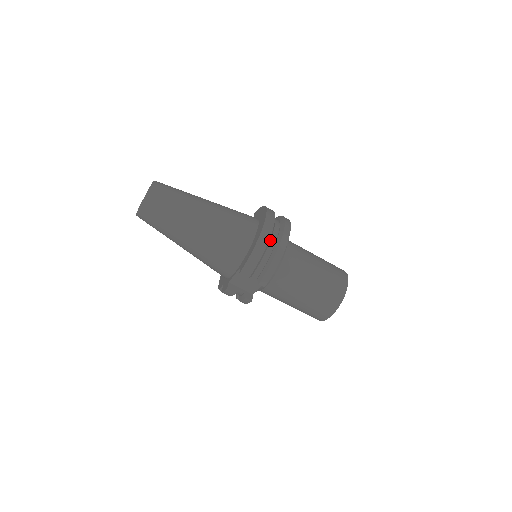
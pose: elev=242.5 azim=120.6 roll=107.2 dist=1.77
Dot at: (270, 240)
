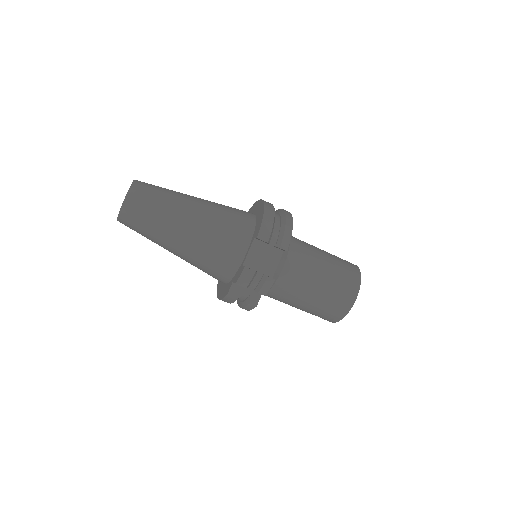
Dot at: occluded
